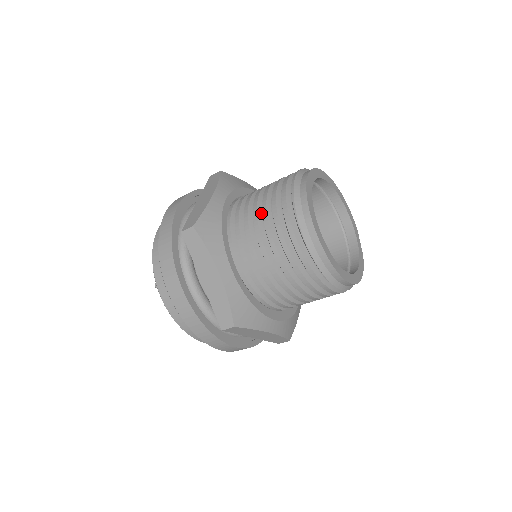
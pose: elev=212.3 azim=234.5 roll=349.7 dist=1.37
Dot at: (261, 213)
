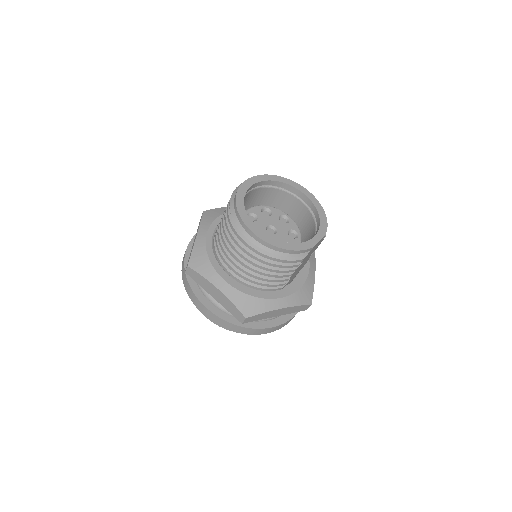
Dot at: occluded
